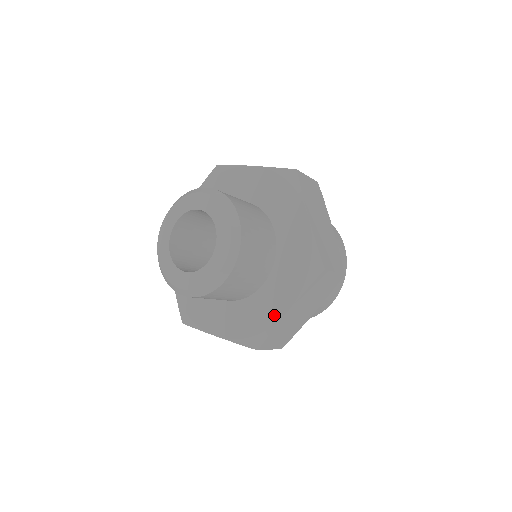
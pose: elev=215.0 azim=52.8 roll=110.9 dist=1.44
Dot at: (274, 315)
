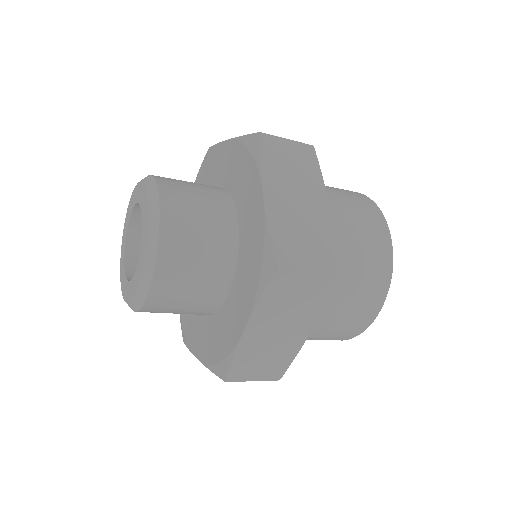
Dot at: (234, 335)
